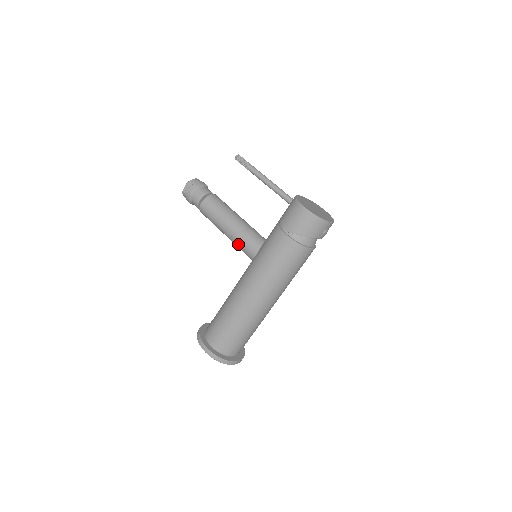
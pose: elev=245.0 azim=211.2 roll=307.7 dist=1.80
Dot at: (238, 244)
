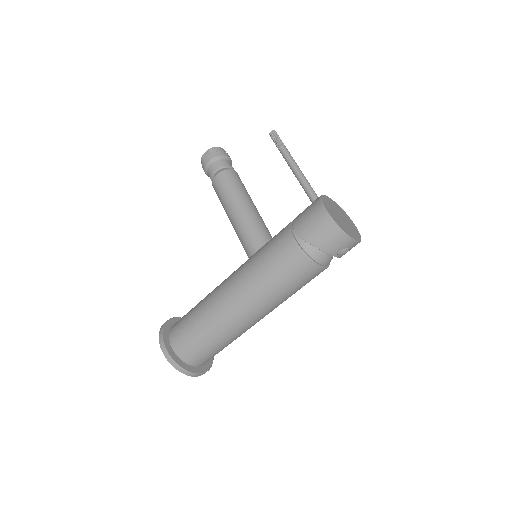
Dot at: (239, 235)
